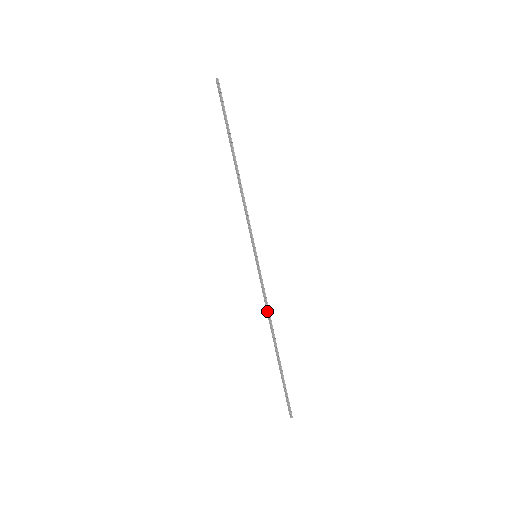
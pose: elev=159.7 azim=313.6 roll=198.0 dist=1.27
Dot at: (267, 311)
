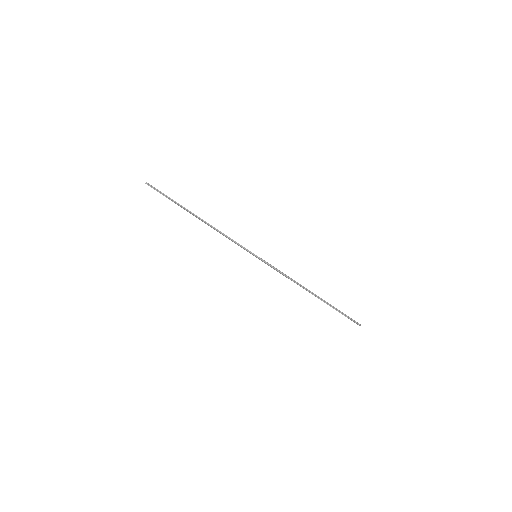
Dot at: occluded
